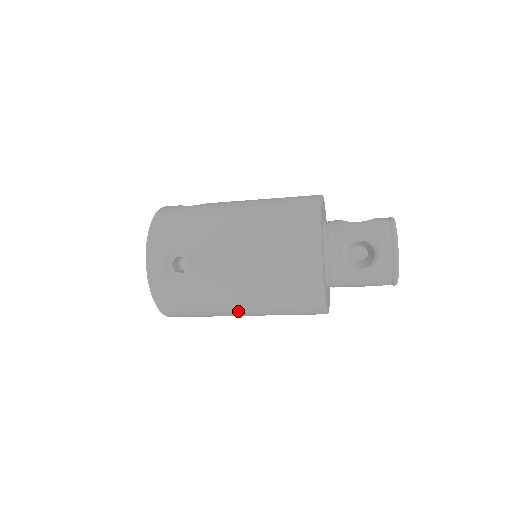
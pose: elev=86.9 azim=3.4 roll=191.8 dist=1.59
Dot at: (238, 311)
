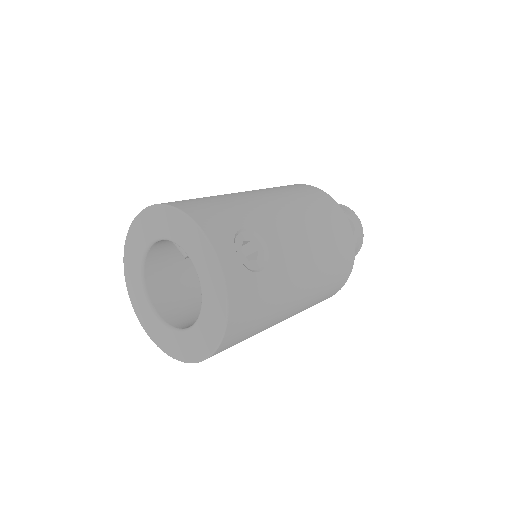
Dot at: (293, 306)
